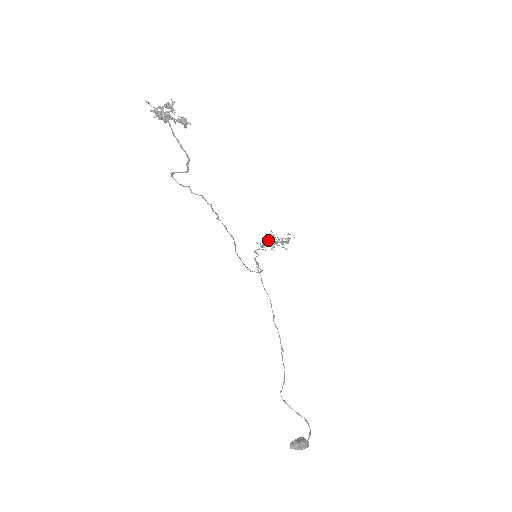
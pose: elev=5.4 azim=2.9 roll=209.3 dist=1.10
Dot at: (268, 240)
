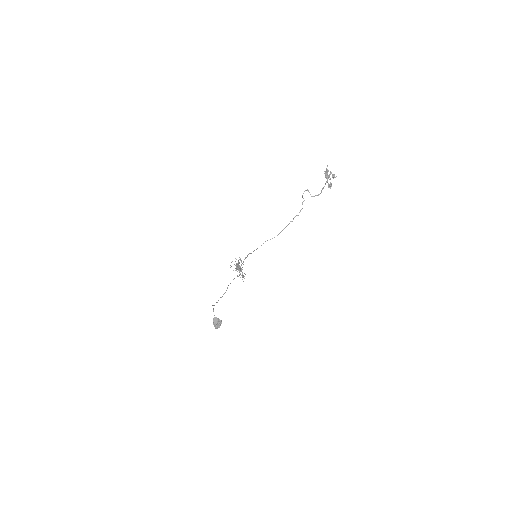
Dot at: occluded
